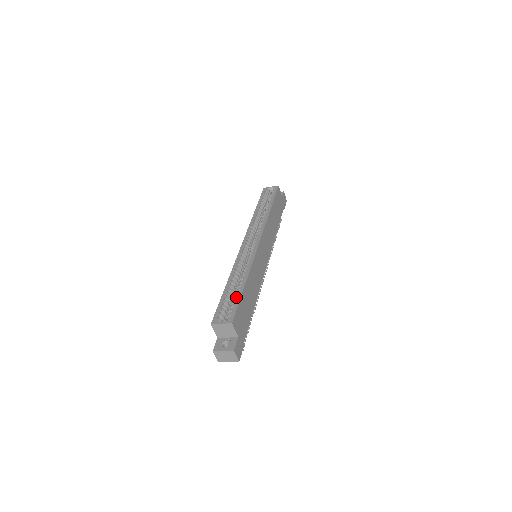
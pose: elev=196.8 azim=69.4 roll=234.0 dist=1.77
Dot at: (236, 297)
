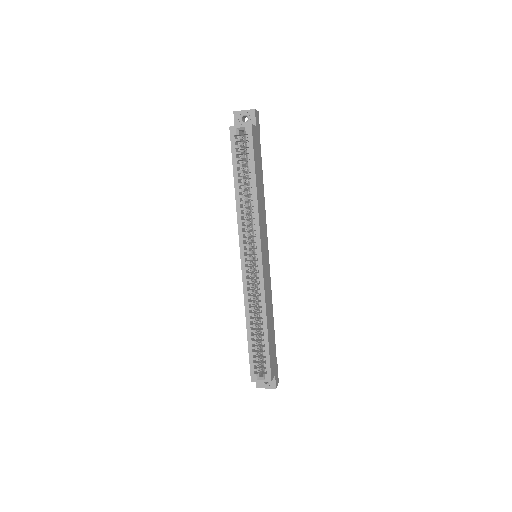
Dot at: (264, 349)
